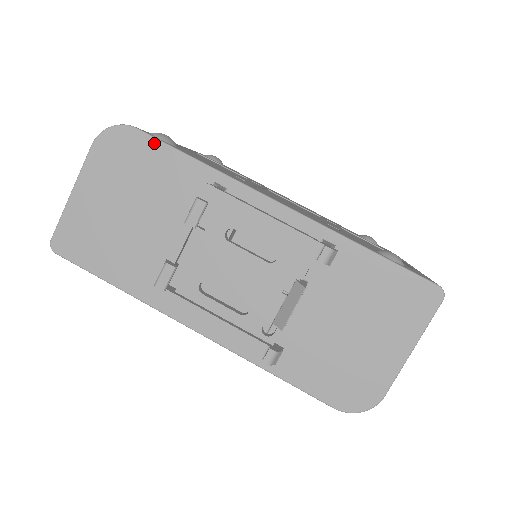
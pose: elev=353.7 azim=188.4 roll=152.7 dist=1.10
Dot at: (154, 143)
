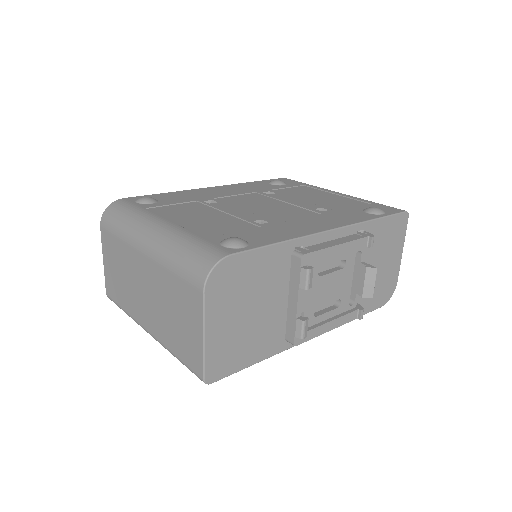
Dot at: (249, 255)
